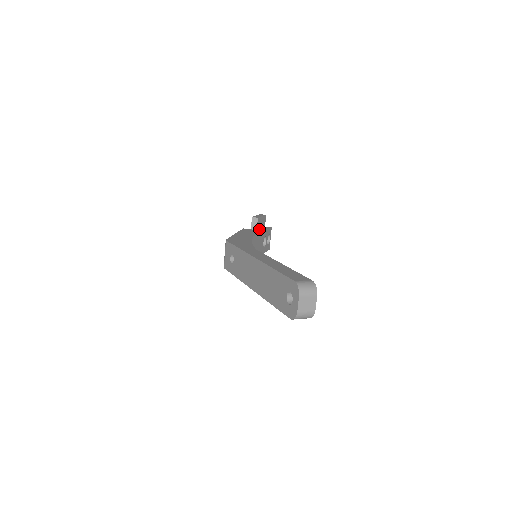
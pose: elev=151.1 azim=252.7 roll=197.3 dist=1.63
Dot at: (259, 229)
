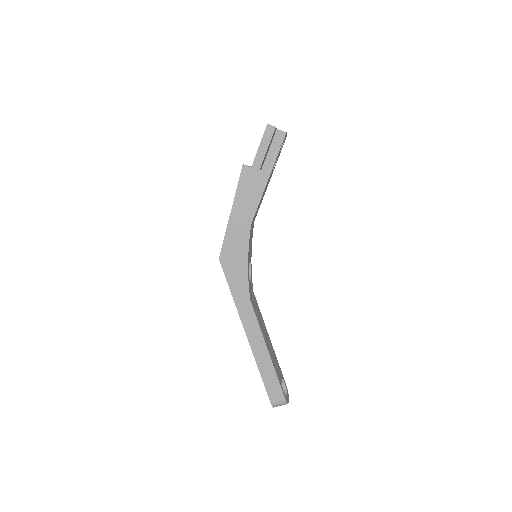
Dot at: (265, 163)
